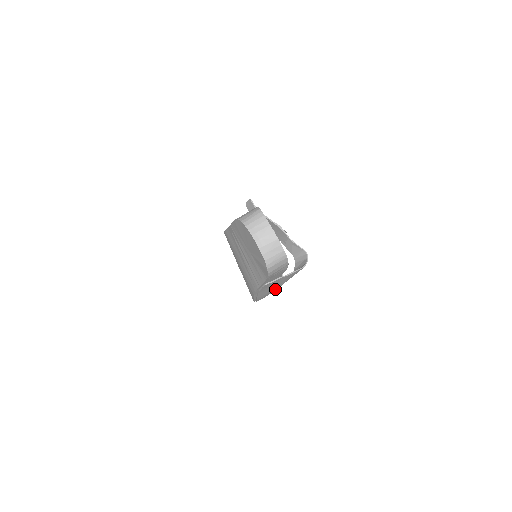
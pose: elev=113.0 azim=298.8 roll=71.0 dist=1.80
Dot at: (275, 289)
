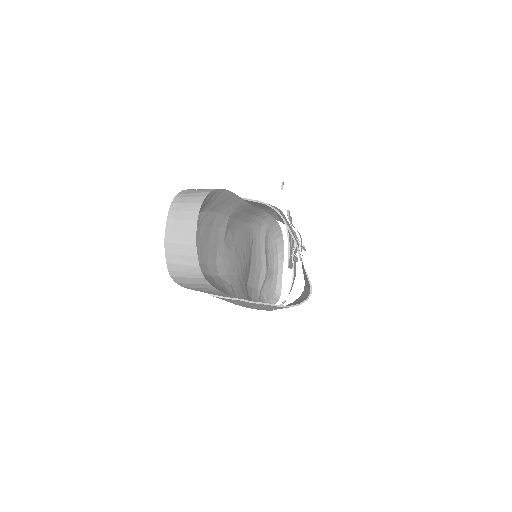
Dot at: occluded
